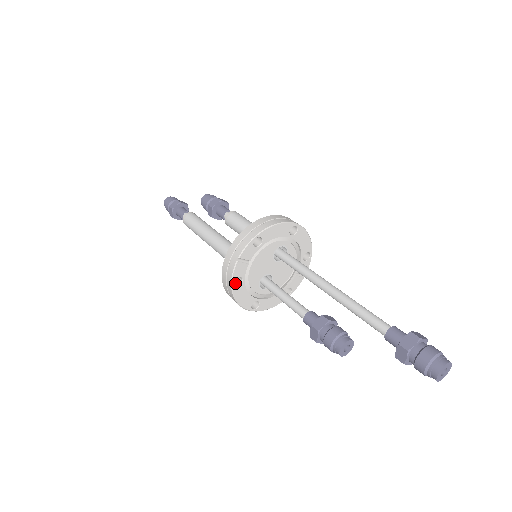
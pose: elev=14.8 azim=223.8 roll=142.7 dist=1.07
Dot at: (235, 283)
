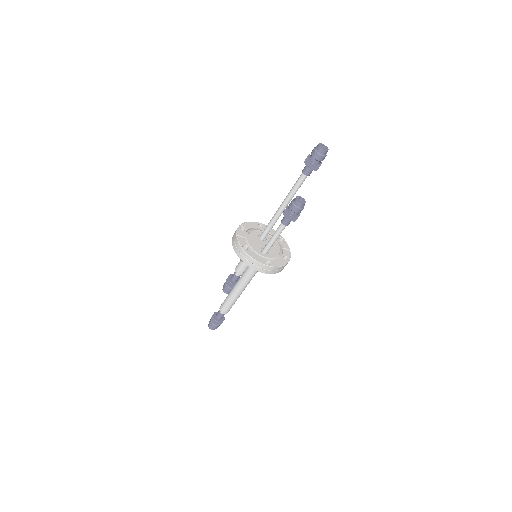
Dot at: occluded
